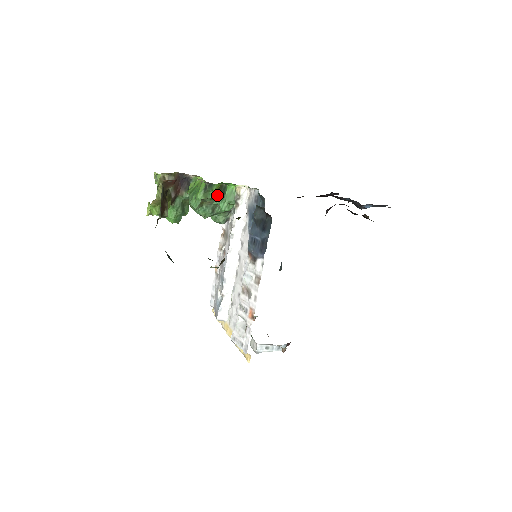
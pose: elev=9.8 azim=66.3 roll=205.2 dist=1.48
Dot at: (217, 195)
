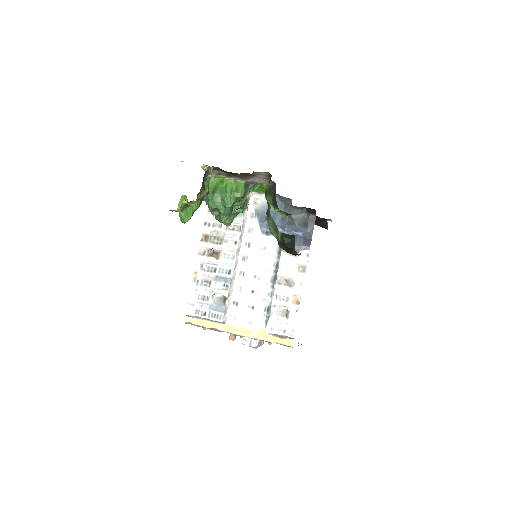
Dot at: occluded
